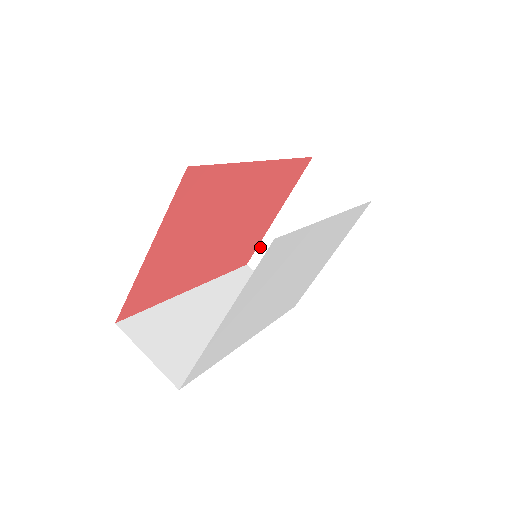
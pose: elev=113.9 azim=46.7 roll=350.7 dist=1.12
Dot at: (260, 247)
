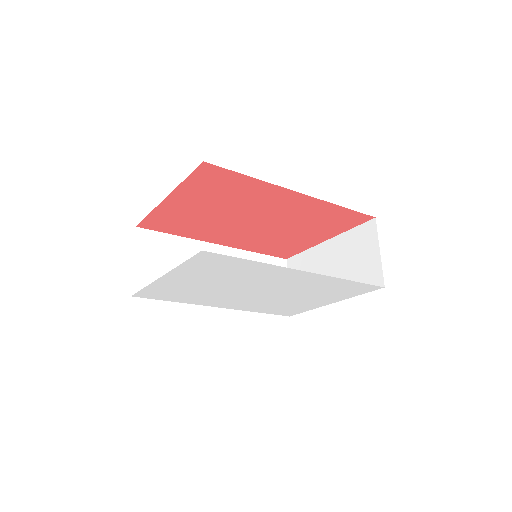
Dot at: (301, 254)
